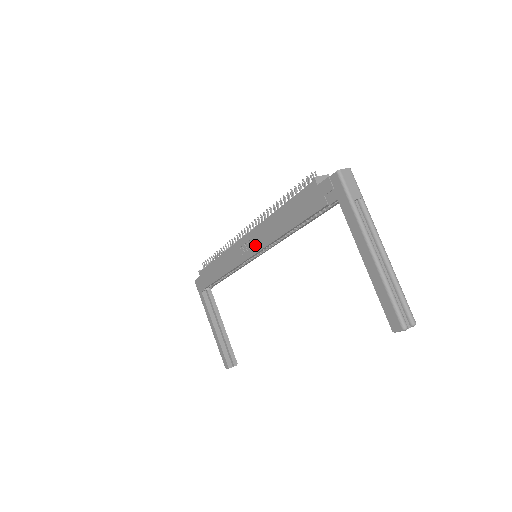
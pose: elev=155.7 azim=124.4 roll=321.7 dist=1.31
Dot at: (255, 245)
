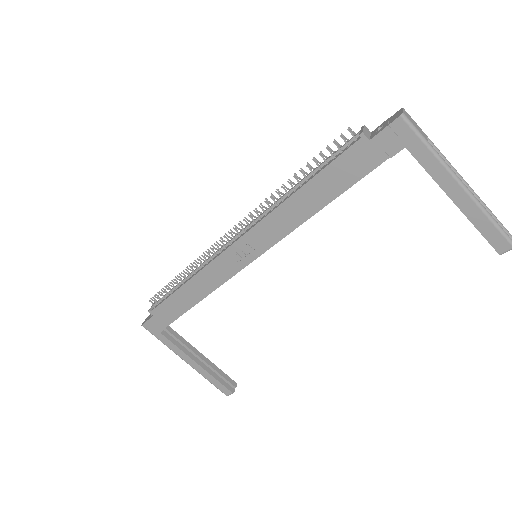
Dot at: (262, 243)
